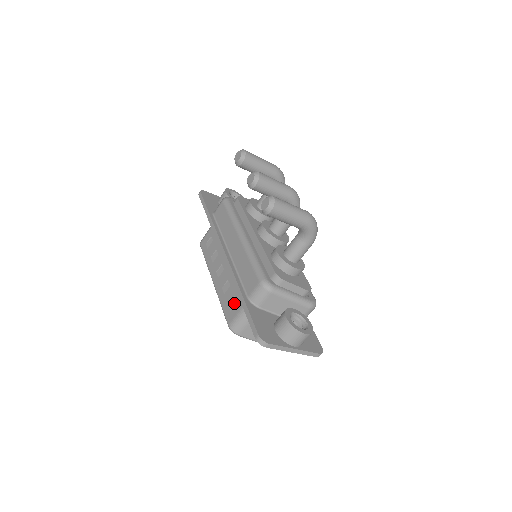
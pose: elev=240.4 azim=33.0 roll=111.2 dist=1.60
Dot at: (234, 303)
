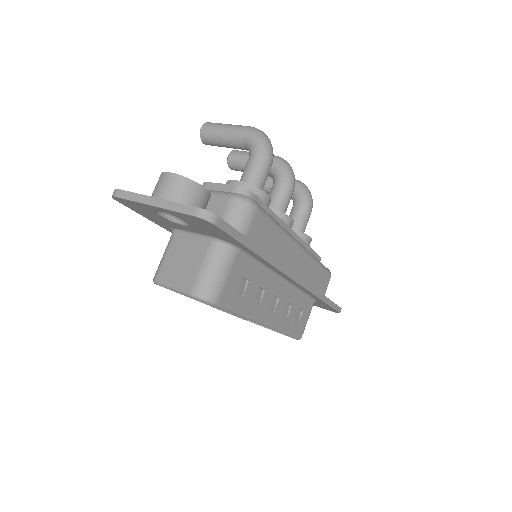
Dot at: occluded
